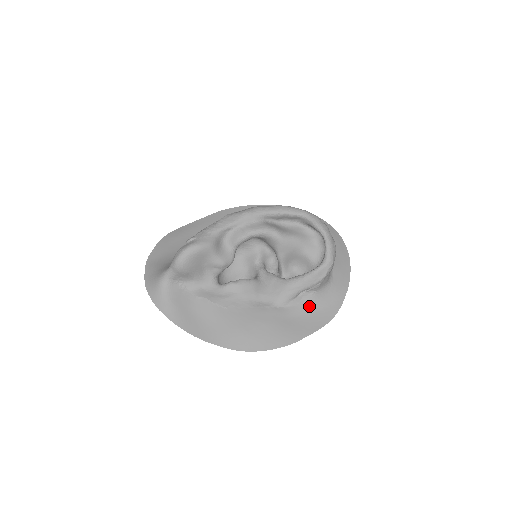
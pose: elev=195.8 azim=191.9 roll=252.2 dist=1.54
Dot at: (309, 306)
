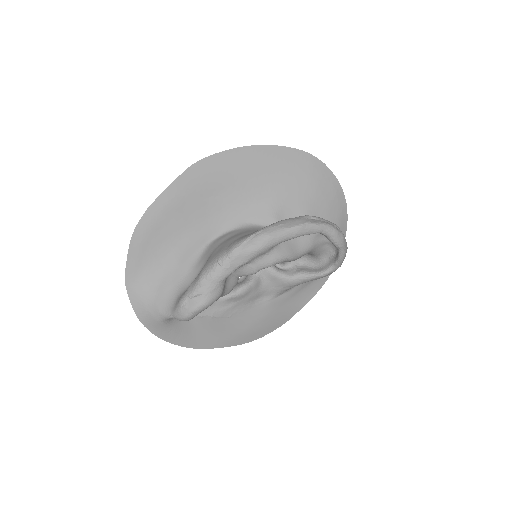
Dot at: (305, 284)
